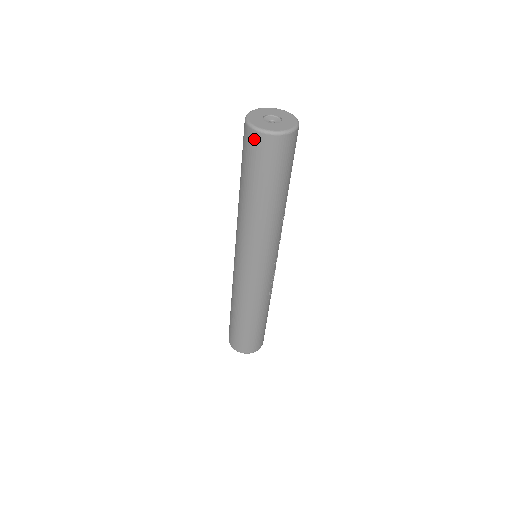
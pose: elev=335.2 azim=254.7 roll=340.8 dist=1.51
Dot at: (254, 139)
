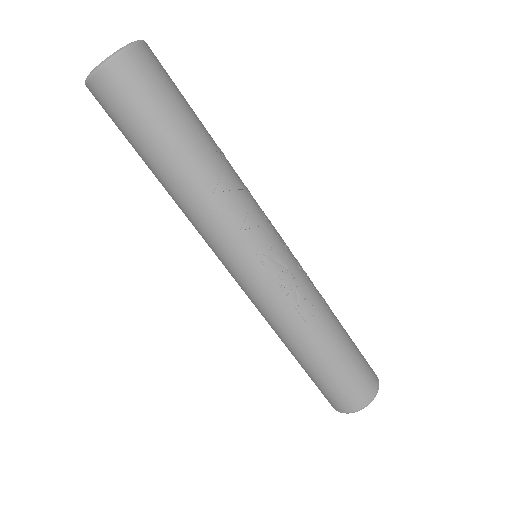
Dot at: occluded
